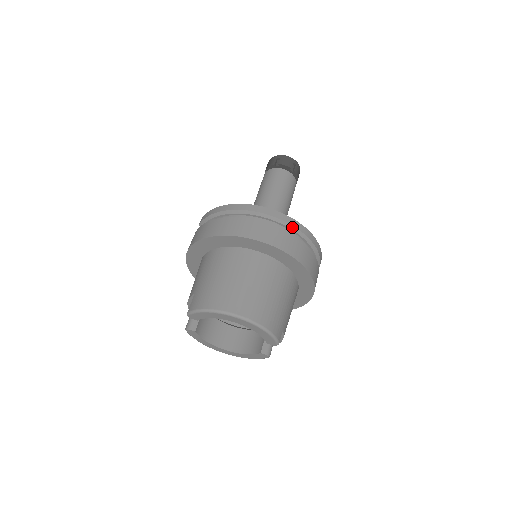
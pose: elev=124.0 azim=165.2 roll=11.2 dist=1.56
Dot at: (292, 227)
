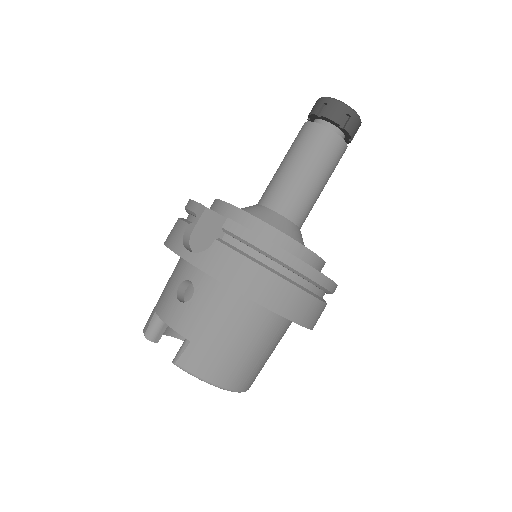
Dot at: (330, 293)
